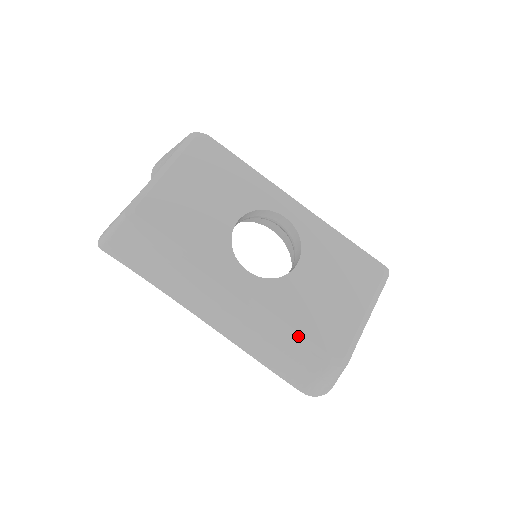
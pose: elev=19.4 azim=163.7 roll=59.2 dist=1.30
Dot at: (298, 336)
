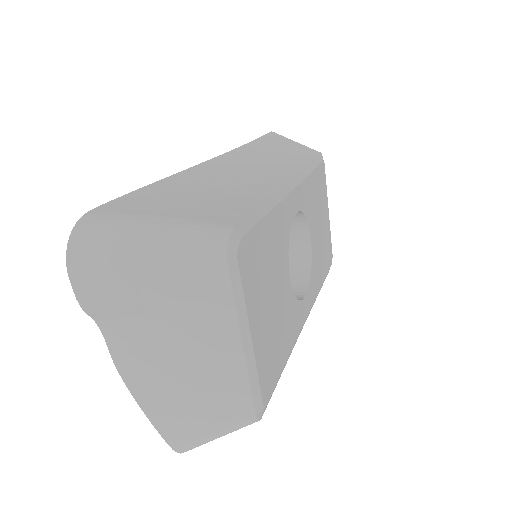
Dot at: occluded
